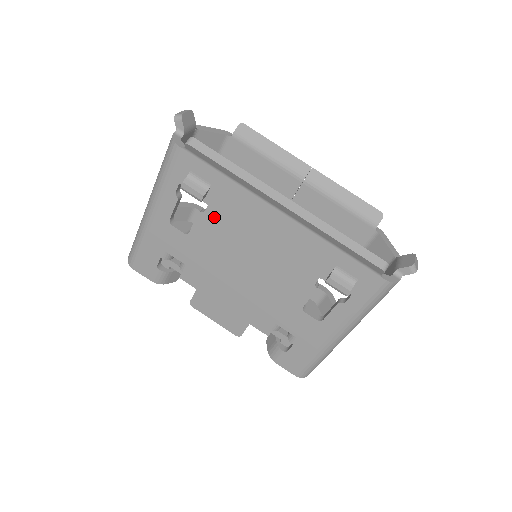
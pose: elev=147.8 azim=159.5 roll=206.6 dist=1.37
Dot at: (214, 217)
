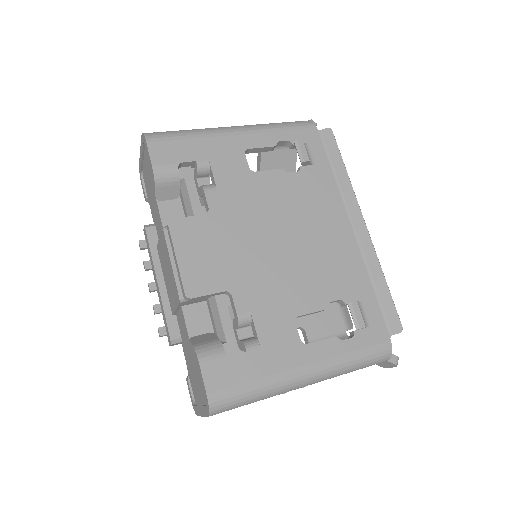
Dot at: (292, 183)
